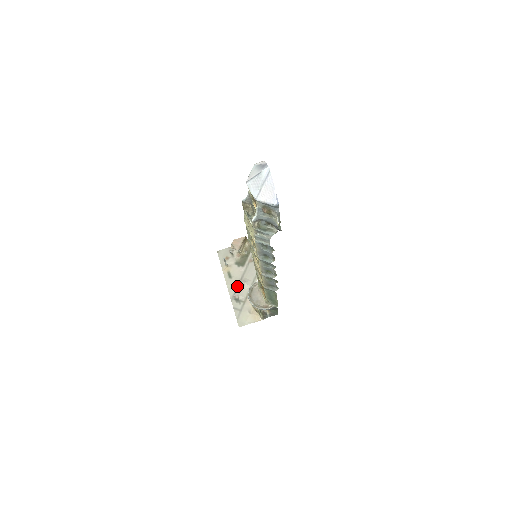
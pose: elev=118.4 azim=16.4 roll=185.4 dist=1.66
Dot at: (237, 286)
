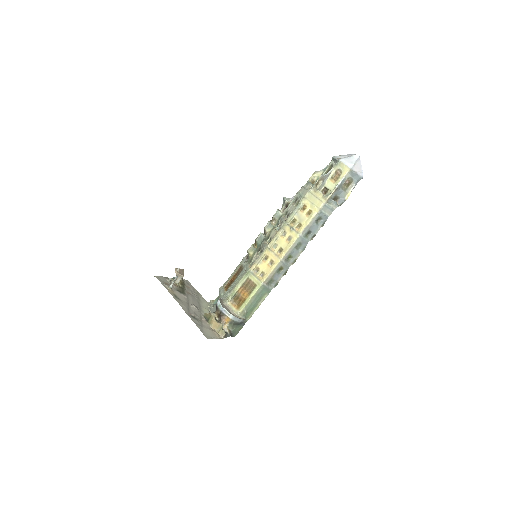
Dot at: (188, 307)
